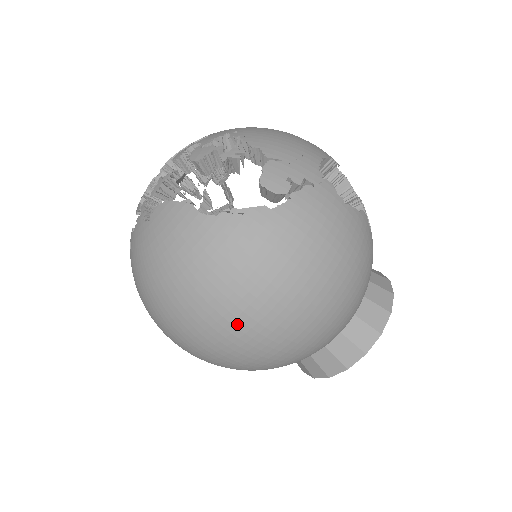
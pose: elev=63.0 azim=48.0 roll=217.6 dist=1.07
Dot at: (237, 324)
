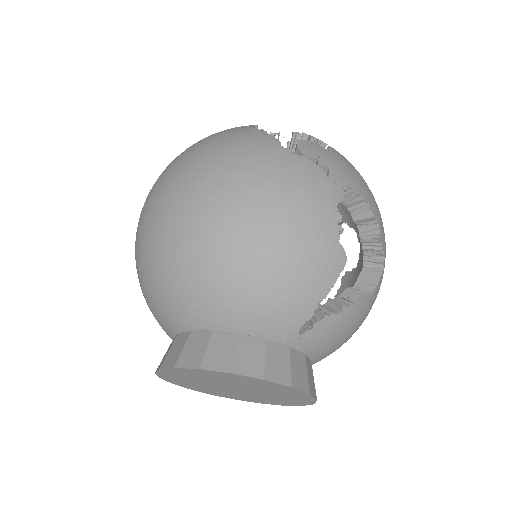
Dot at: (172, 184)
